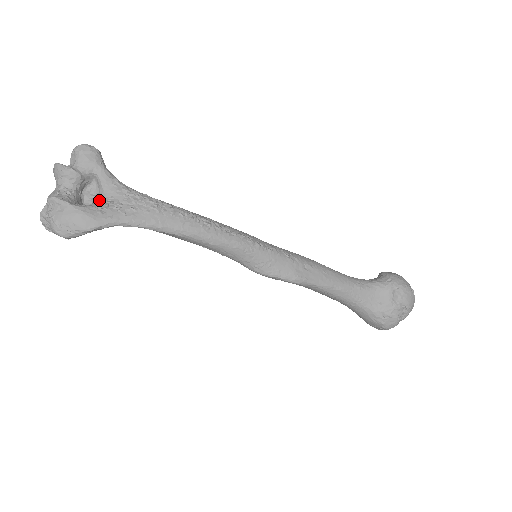
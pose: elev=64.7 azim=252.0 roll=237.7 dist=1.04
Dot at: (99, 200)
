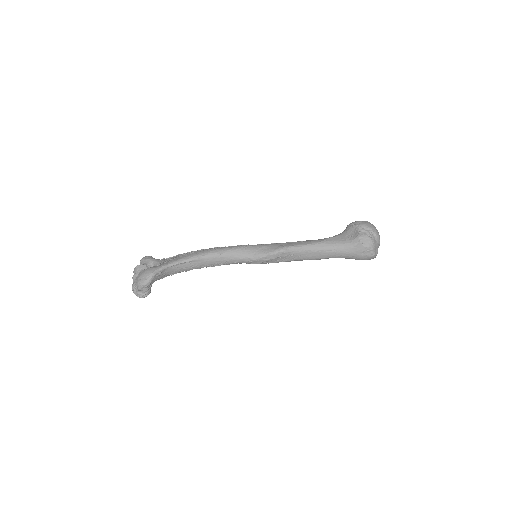
Dot at: occluded
